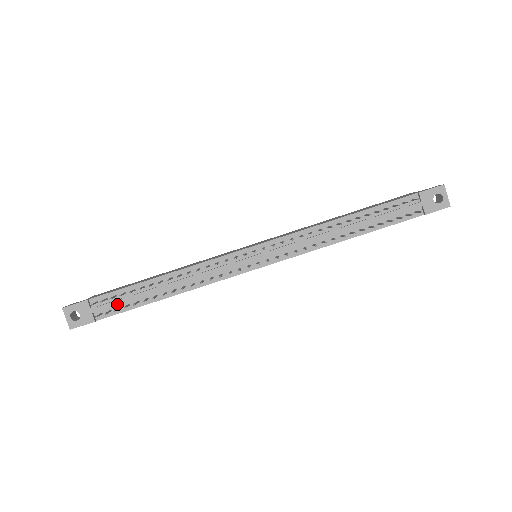
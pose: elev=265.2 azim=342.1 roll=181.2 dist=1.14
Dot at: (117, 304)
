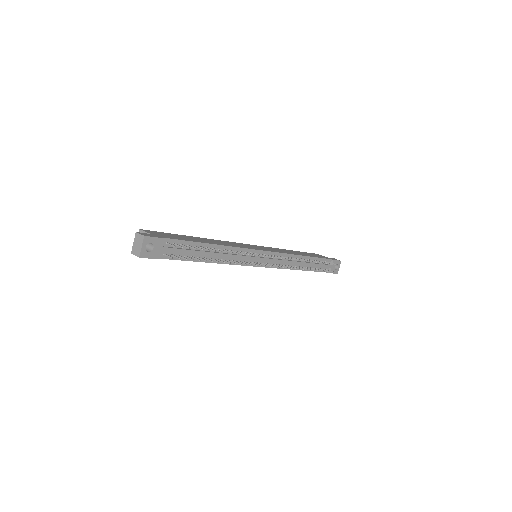
Dot at: (182, 252)
